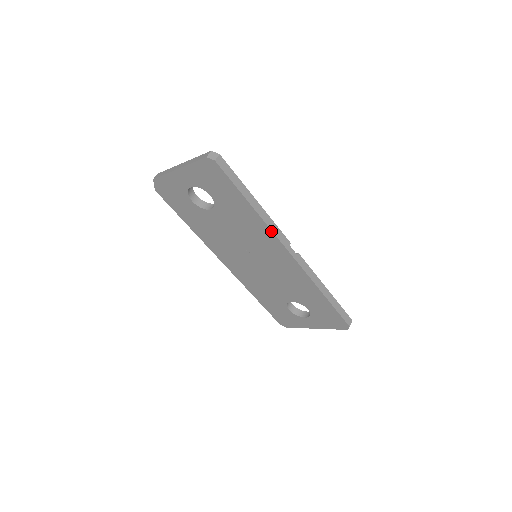
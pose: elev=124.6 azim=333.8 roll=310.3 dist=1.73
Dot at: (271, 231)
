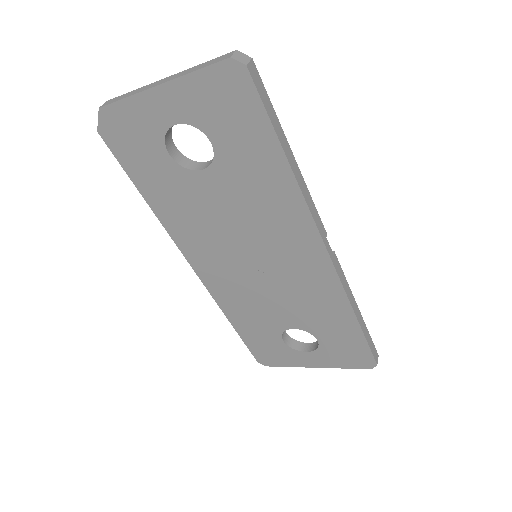
Dot at: (308, 211)
